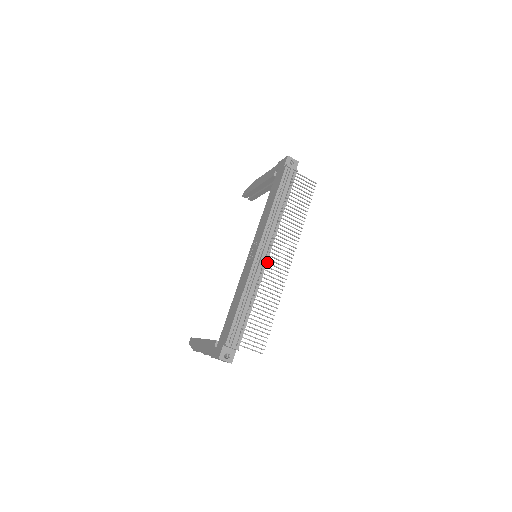
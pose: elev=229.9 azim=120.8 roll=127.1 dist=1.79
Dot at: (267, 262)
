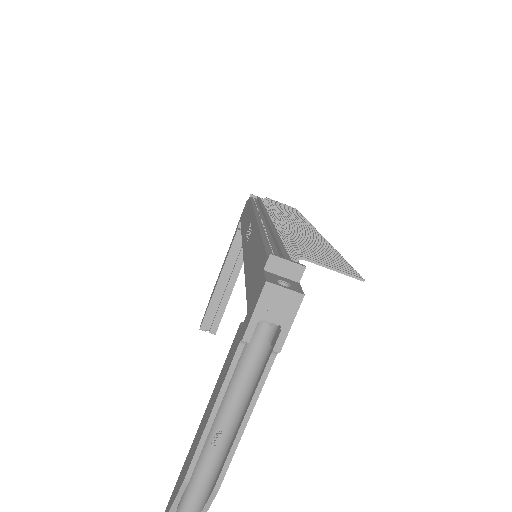
Dot at: (279, 219)
